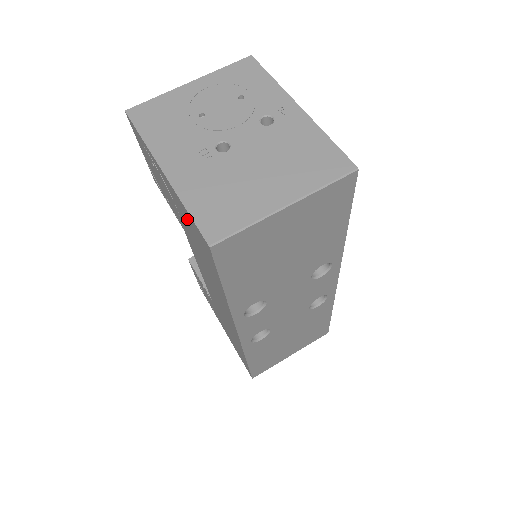
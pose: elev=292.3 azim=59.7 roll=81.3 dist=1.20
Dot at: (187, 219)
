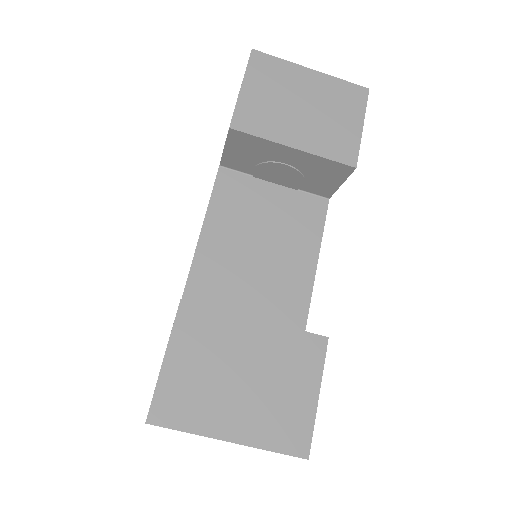
Dot at: occluded
